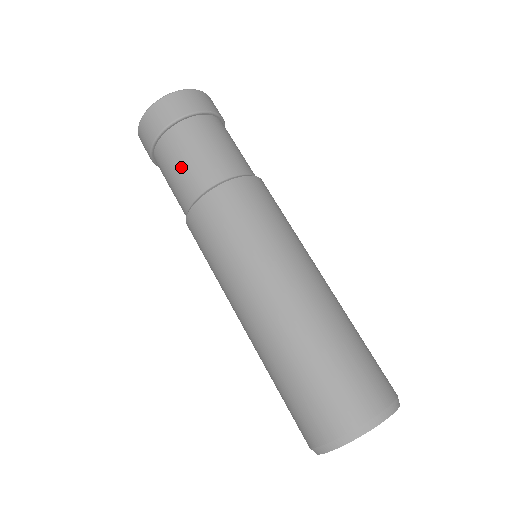
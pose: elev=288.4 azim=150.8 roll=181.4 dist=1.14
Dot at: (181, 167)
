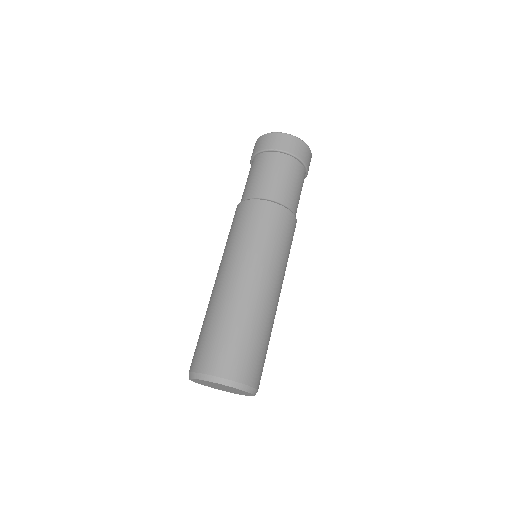
Dot at: occluded
